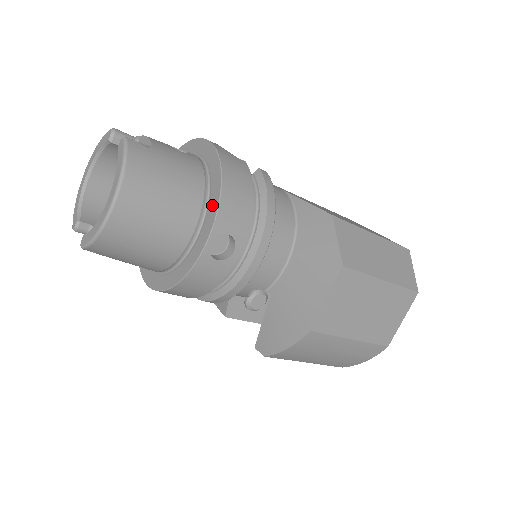
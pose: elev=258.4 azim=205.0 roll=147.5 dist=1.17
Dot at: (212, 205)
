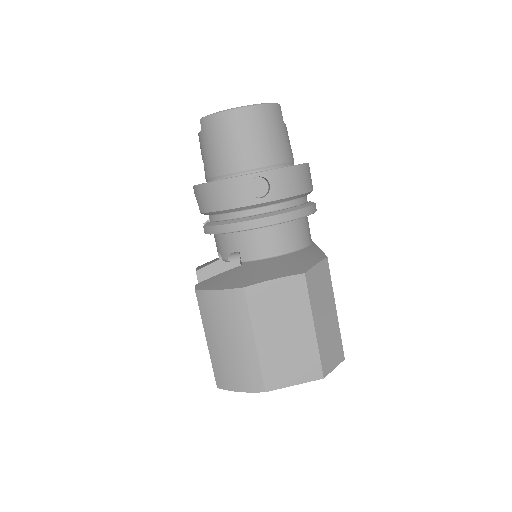
Dot at: occluded
